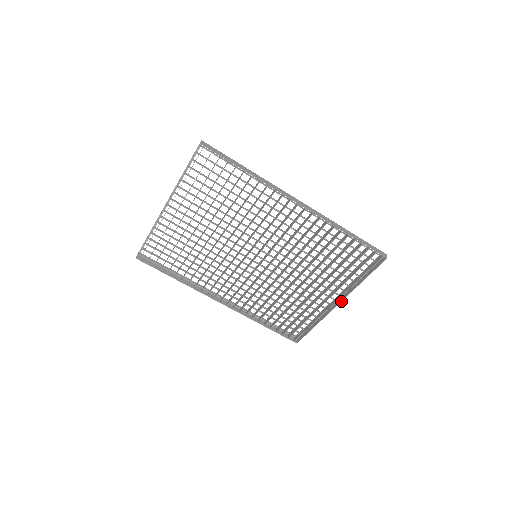
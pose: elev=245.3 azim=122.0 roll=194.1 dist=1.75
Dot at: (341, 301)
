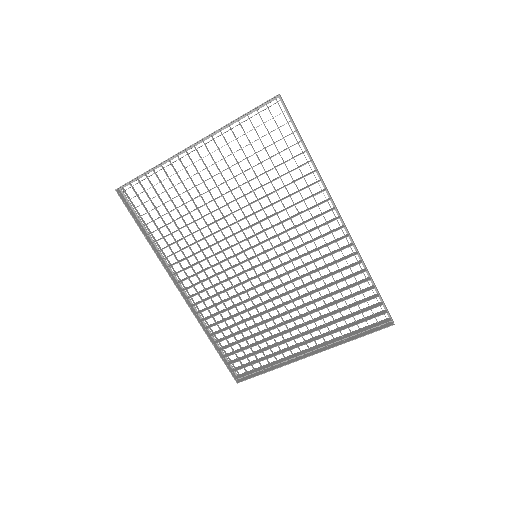
Dot at: (317, 353)
